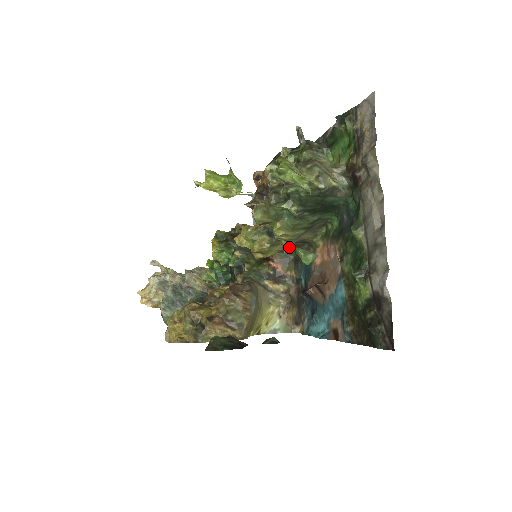
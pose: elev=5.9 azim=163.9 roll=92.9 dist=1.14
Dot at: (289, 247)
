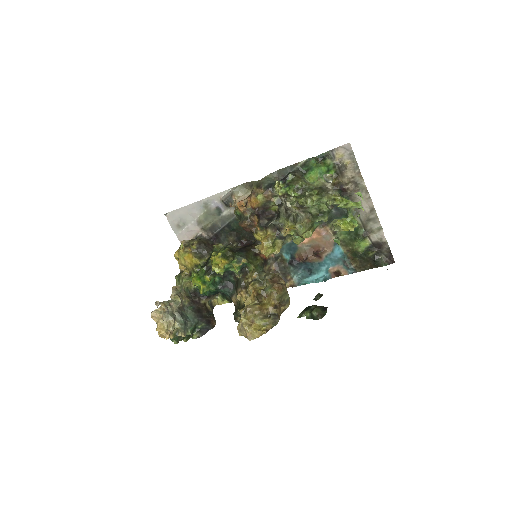
Dot at: (303, 240)
